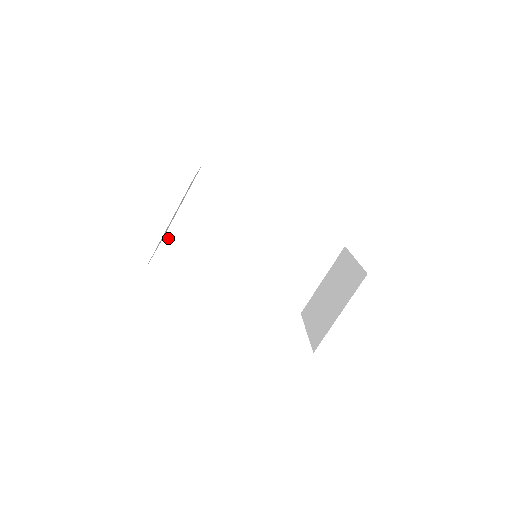
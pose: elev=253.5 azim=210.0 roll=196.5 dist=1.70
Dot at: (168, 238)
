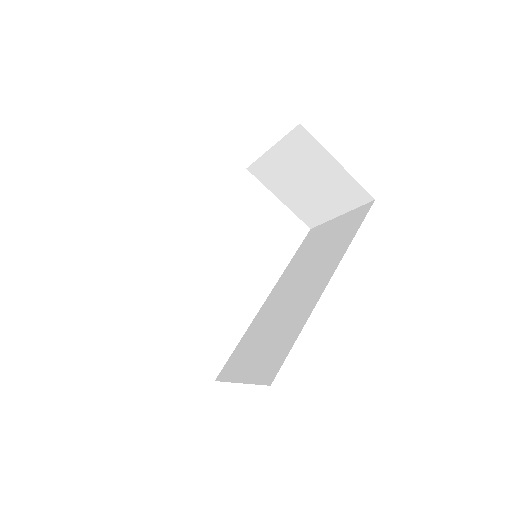
Dot at: occluded
